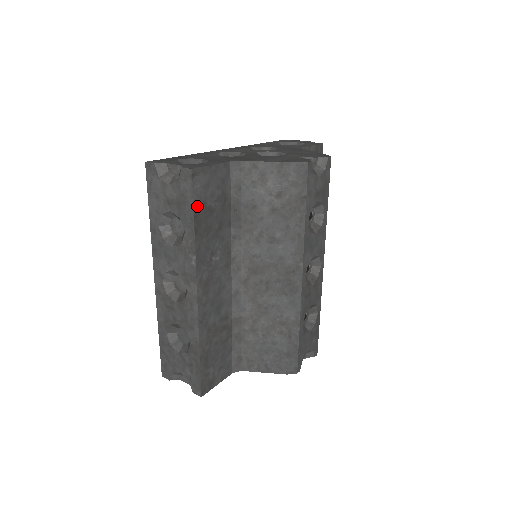
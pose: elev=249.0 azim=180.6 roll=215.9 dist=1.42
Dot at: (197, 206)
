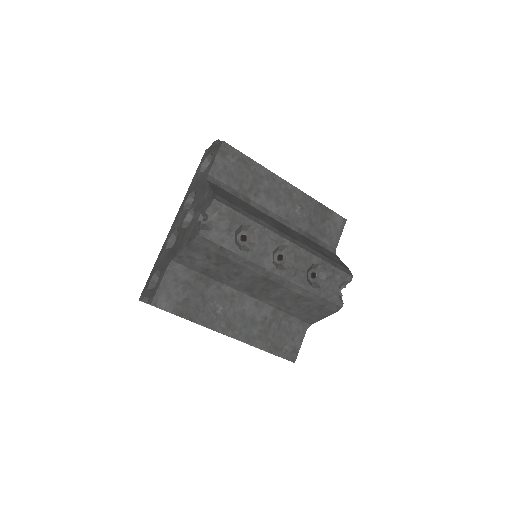
Dot at: (176, 311)
